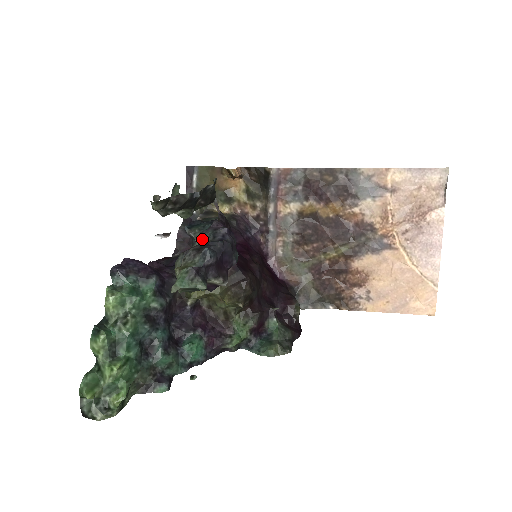
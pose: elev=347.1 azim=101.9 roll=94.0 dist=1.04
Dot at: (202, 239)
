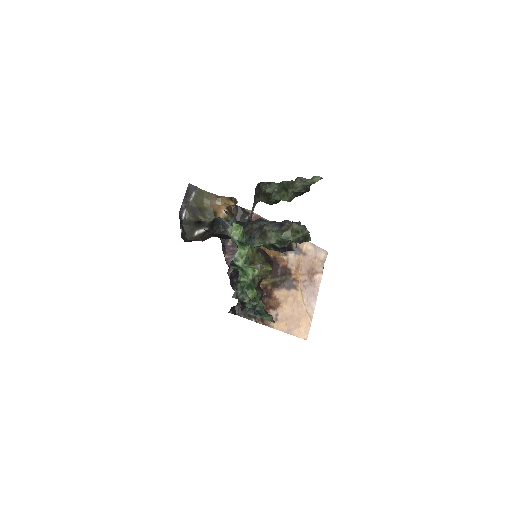
Dot at: (261, 224)
